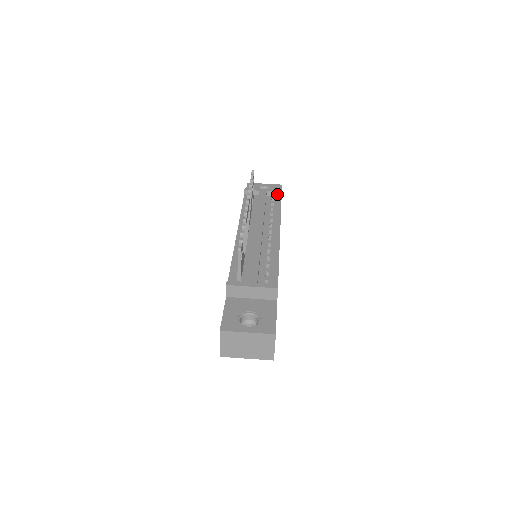
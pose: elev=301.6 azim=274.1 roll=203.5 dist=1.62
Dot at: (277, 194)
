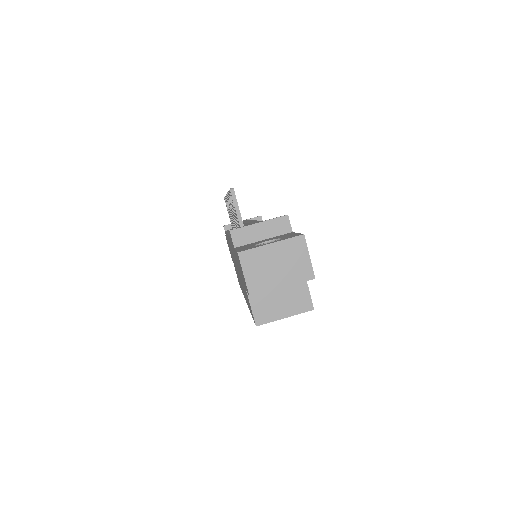
Dot at: (257, 220)
